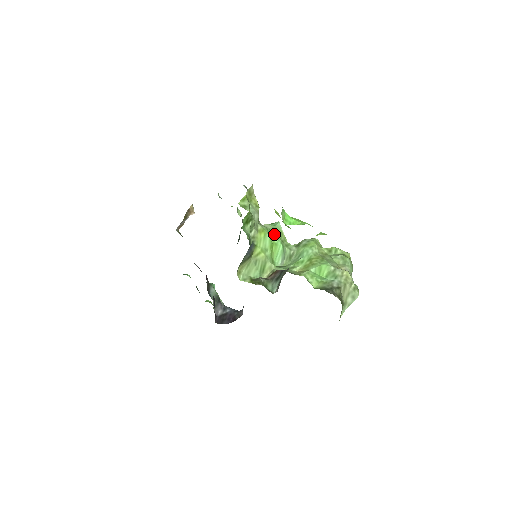
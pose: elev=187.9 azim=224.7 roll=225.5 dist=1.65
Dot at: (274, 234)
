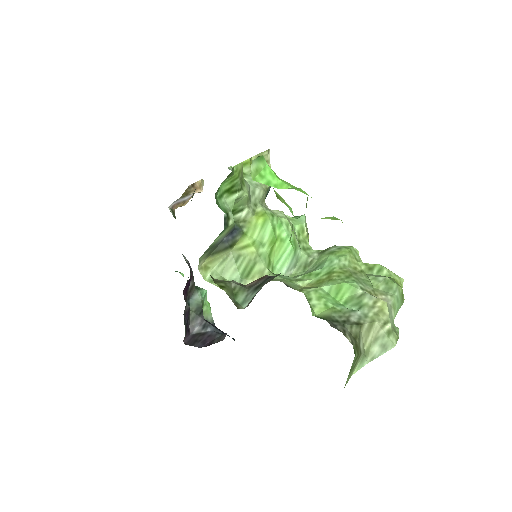
Dot at: (284, 225)
